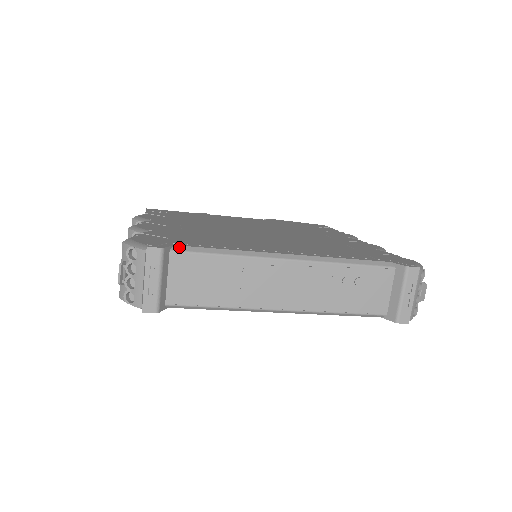
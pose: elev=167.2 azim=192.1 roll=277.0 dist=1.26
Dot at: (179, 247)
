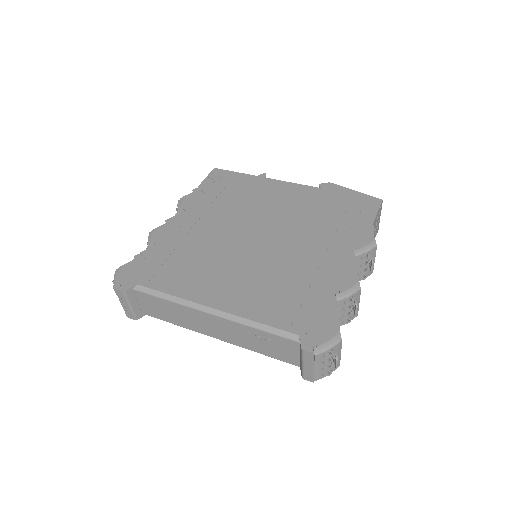
Dot at: (139, 287)
